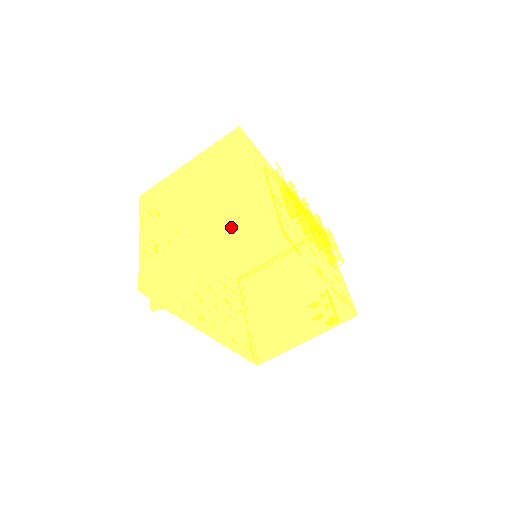
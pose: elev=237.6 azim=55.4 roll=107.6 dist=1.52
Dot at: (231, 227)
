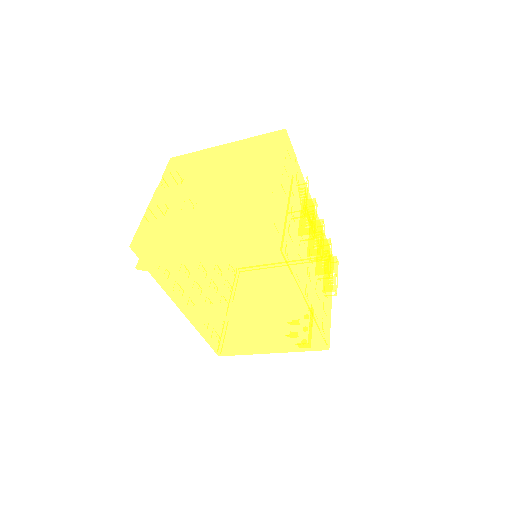
Dot at: (234, 222)
